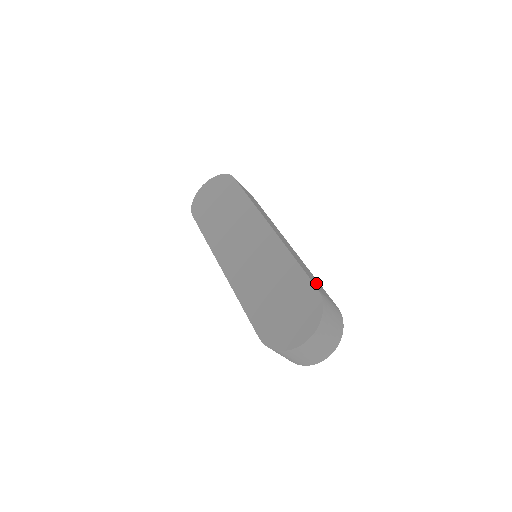
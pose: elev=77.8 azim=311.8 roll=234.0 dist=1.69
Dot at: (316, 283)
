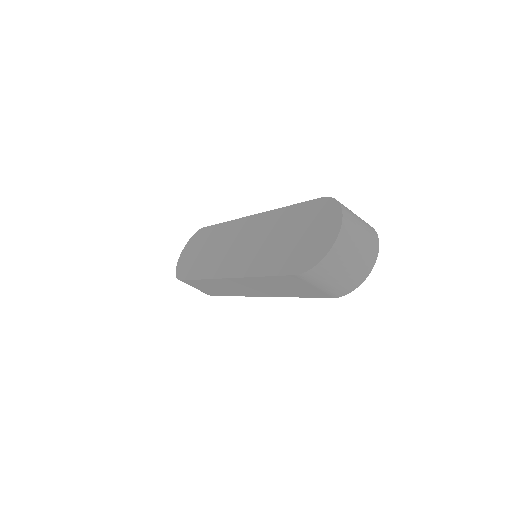
Dot at: occluded
